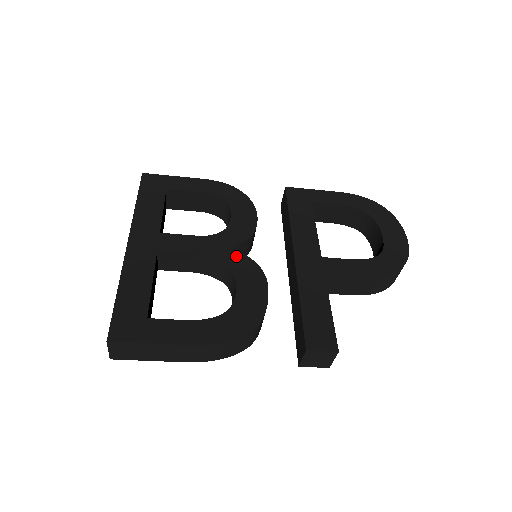
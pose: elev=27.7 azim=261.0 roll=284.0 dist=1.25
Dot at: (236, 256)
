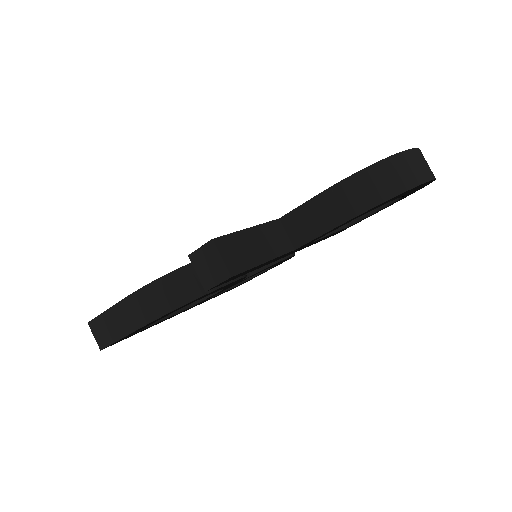
Dot at: occluded
